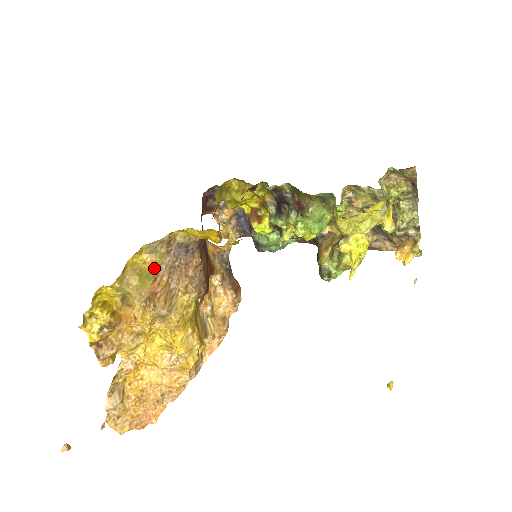
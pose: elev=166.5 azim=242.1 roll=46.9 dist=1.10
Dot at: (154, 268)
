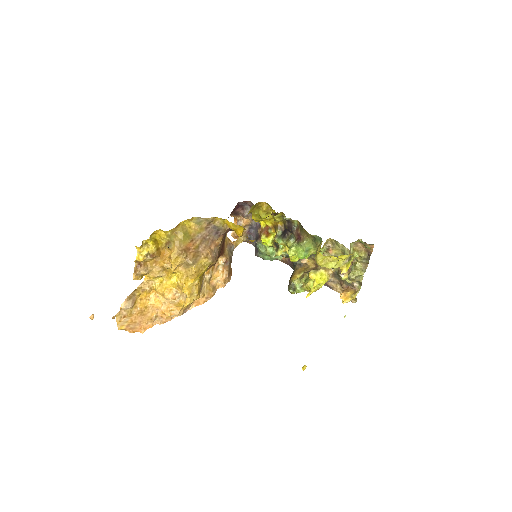
Dot at: (194, 233)
